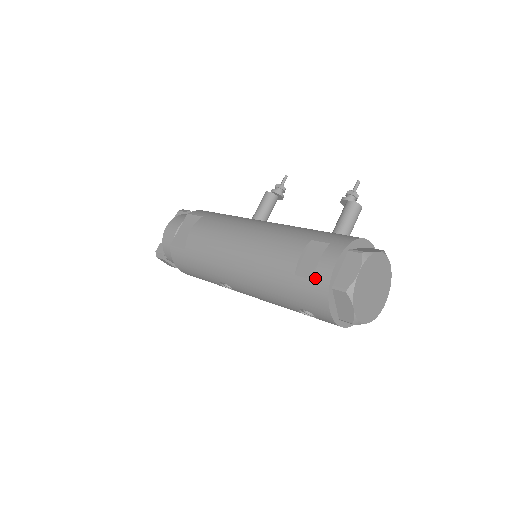
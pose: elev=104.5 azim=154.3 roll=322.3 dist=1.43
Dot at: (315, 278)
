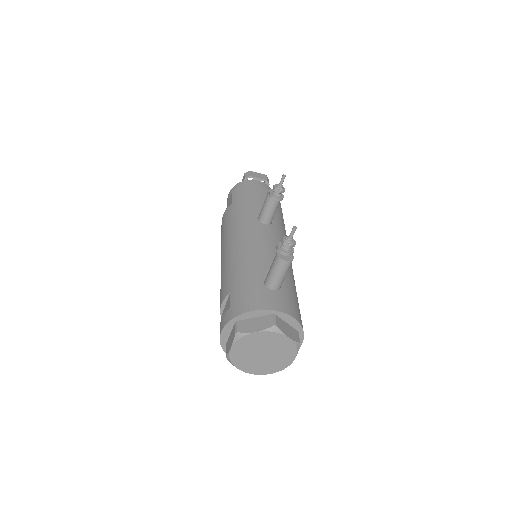
Dot at: occluded
